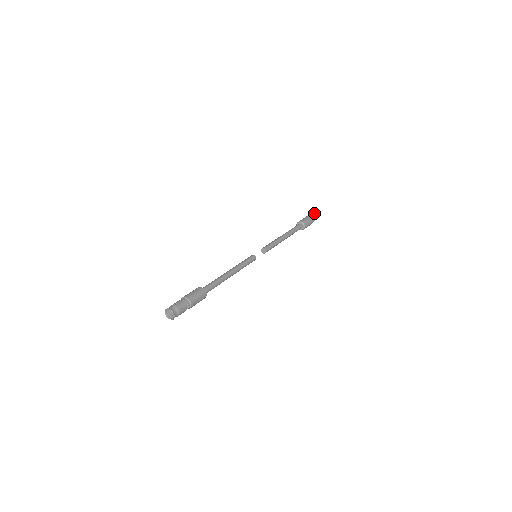
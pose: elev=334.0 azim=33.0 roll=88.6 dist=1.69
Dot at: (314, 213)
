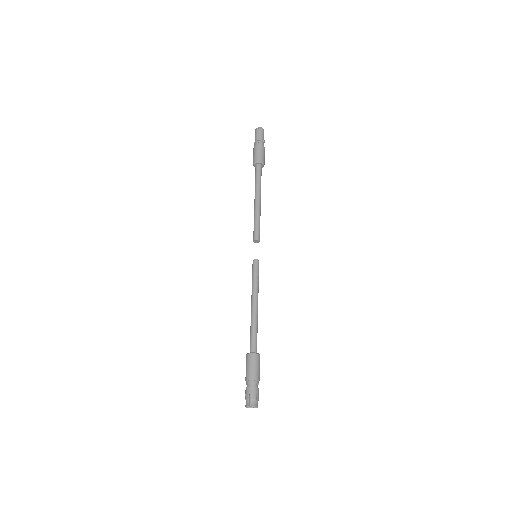
Dot at: (258, 133)
